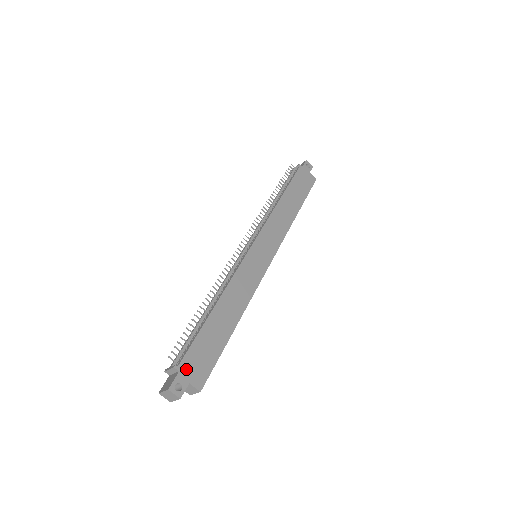
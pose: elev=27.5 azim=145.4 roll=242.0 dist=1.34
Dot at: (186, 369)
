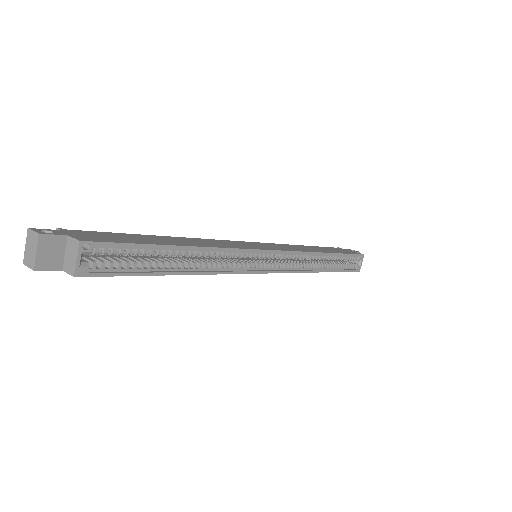
Dot at: (74, 233)
